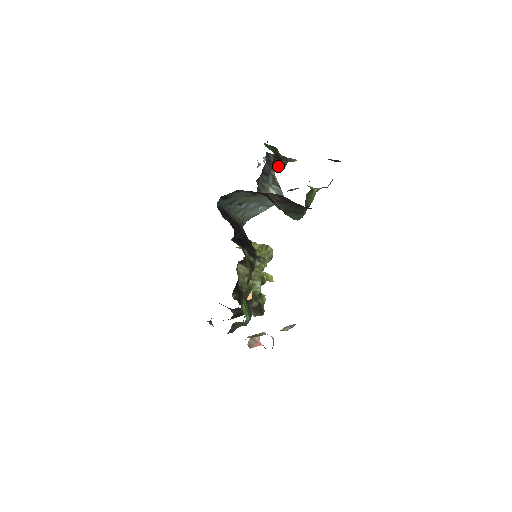
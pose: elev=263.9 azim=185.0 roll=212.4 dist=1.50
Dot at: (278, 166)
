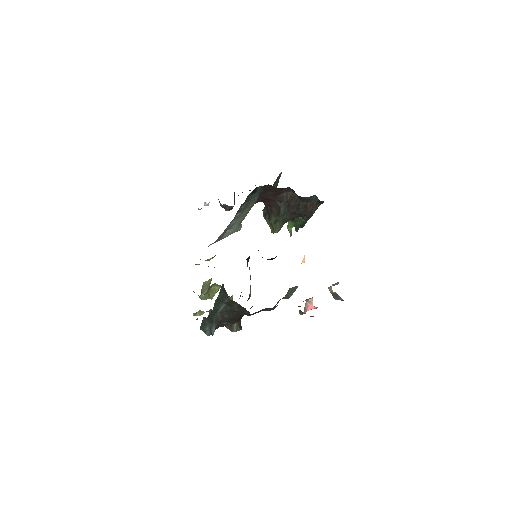
Dot at: occluded
